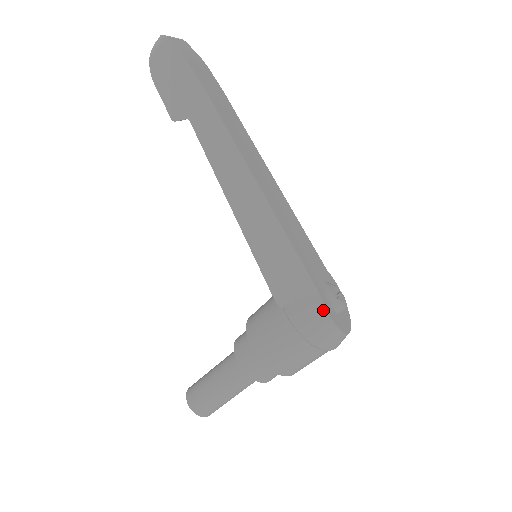
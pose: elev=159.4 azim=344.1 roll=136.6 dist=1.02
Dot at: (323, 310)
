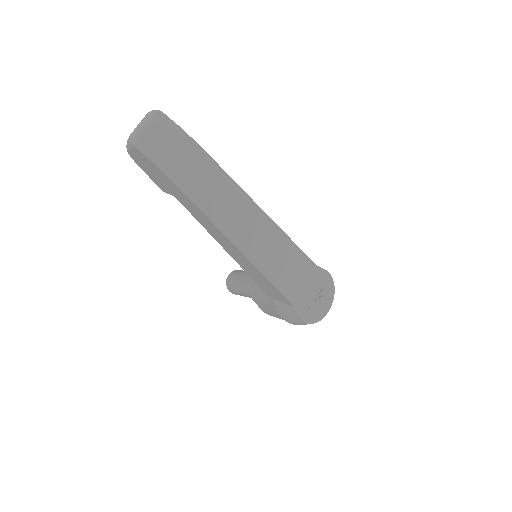
Dot at: (297, 317)
